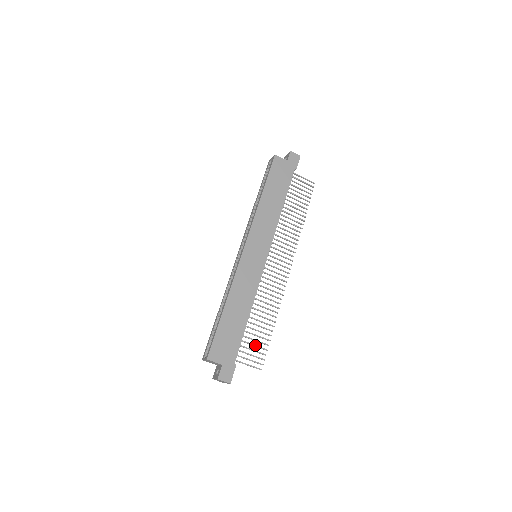
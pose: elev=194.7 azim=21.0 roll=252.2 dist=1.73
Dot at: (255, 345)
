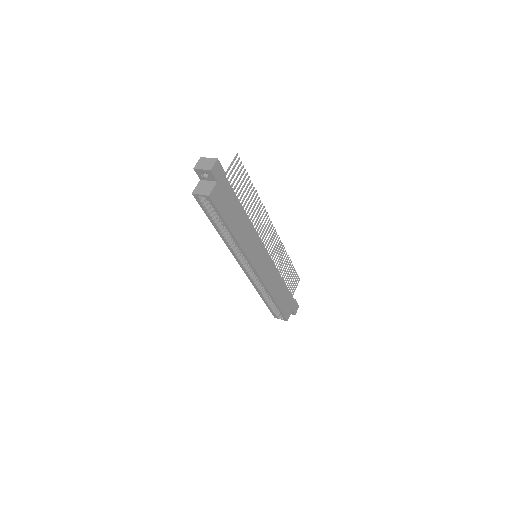
Dot at: occluded
